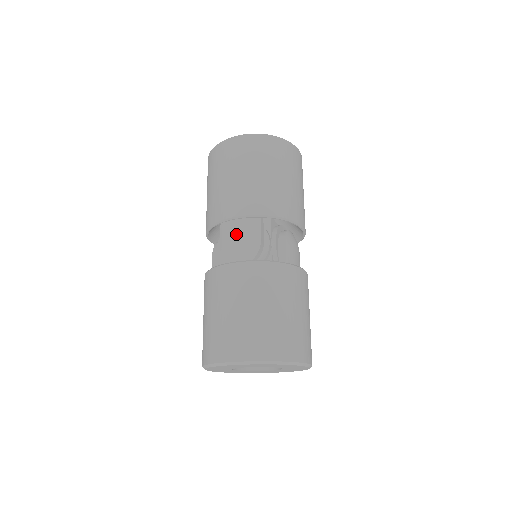
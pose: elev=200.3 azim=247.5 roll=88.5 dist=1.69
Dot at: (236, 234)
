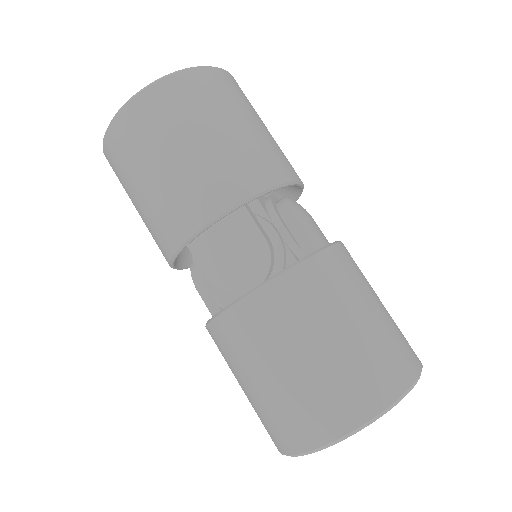
Dot at: (222, 248)
